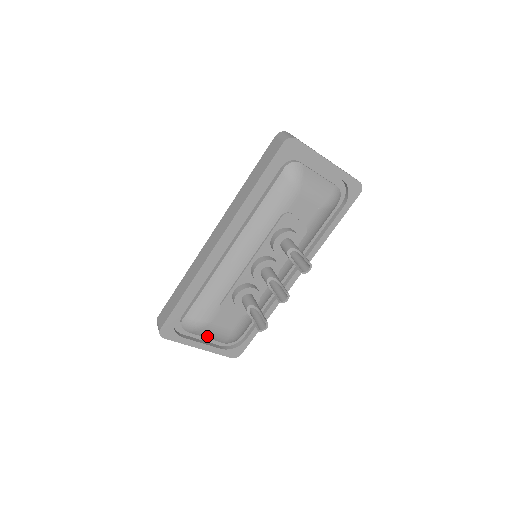
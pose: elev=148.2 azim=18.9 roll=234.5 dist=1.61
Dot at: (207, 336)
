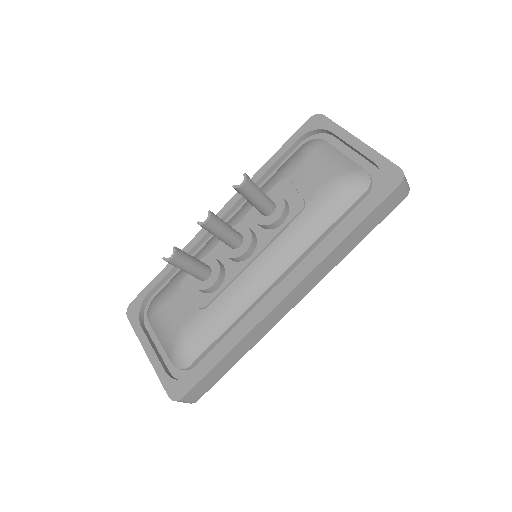
Dot at: (159, 334)
